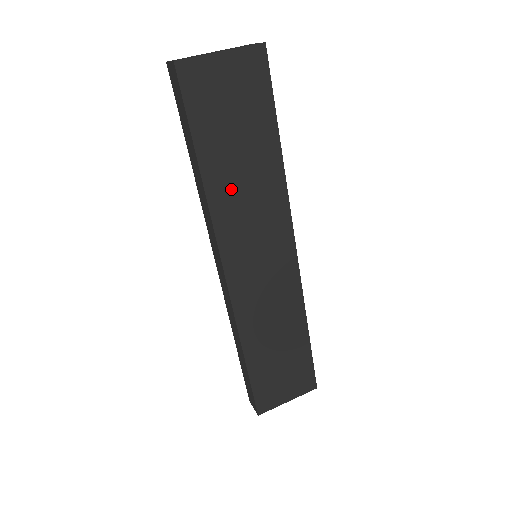
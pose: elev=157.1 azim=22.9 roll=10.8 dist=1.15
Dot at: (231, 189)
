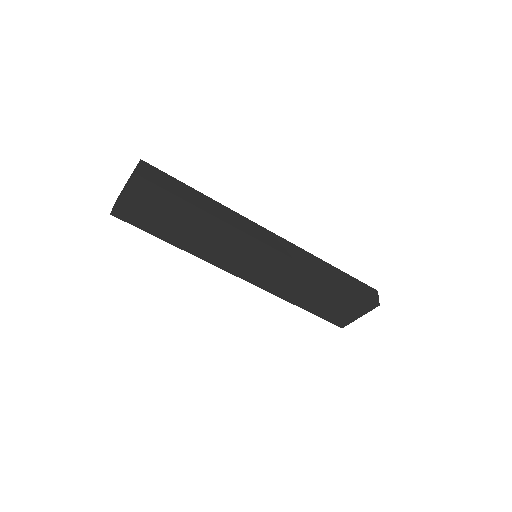
Dot at: (198, 243)
